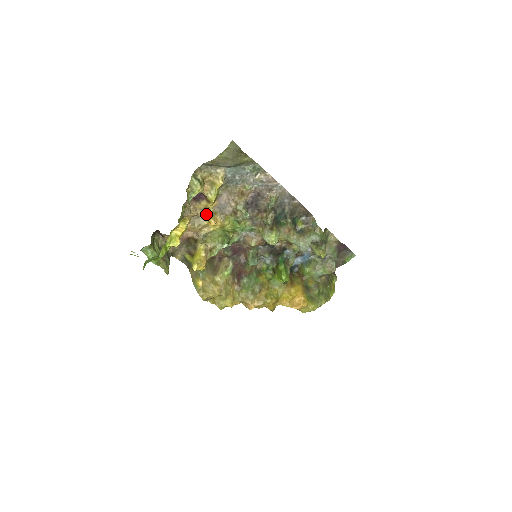
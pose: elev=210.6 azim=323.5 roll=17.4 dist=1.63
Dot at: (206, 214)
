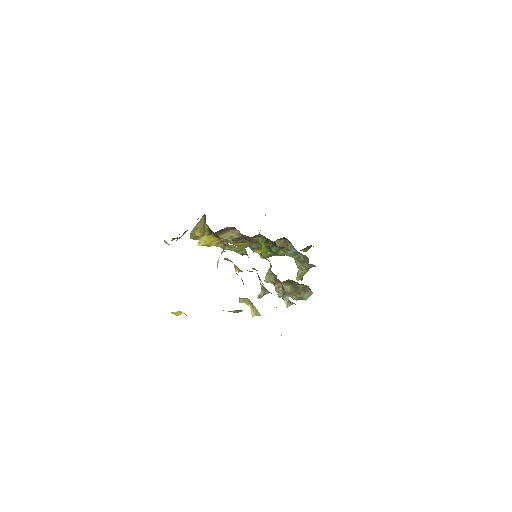
Dot at: occluded
